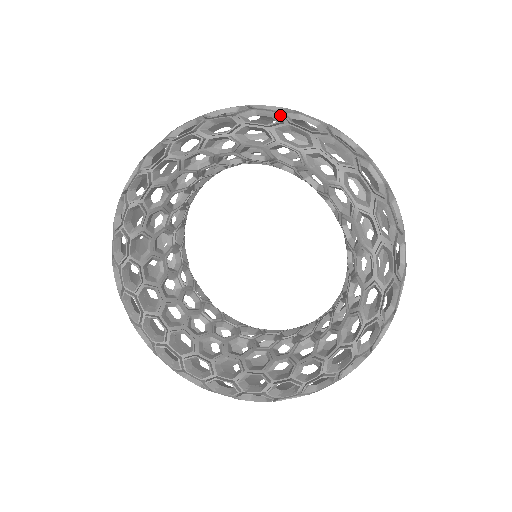
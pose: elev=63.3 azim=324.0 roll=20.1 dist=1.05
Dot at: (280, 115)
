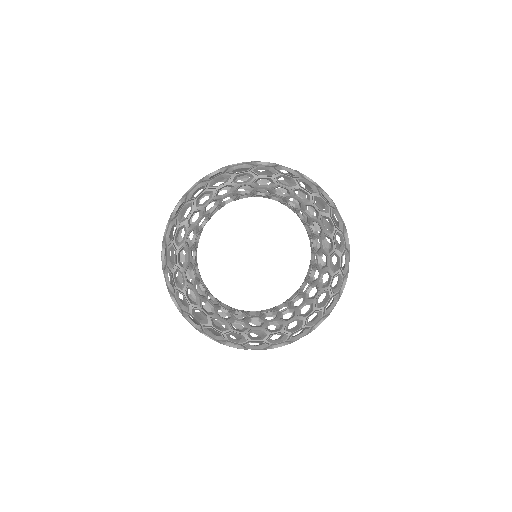
Dot at: (332, 202)
